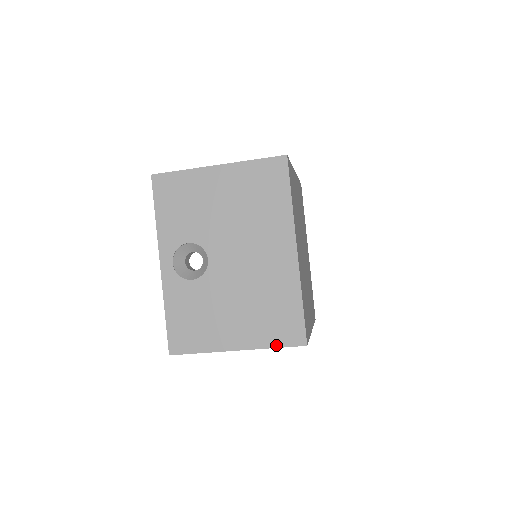
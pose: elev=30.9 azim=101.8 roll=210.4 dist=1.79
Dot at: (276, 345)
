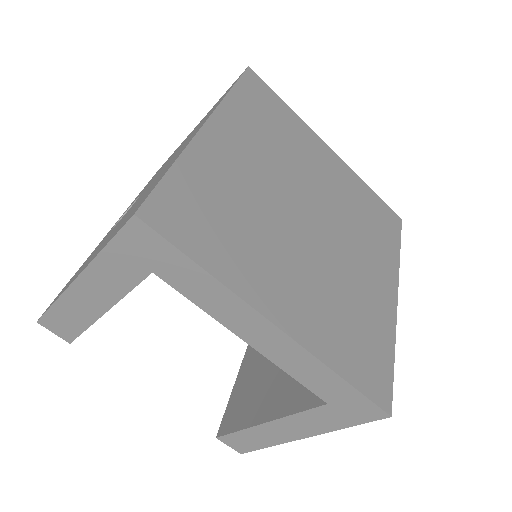
Dot at: (109, 241)
